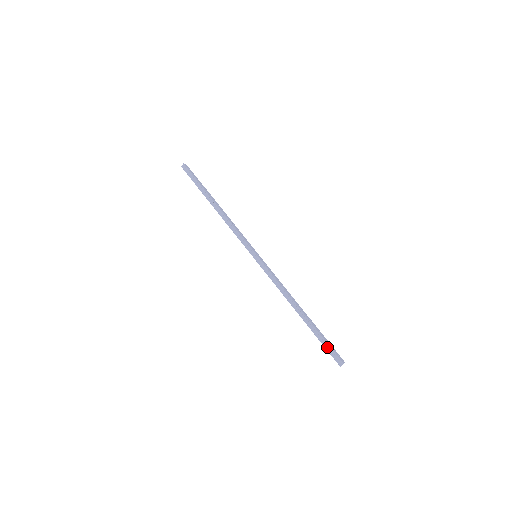
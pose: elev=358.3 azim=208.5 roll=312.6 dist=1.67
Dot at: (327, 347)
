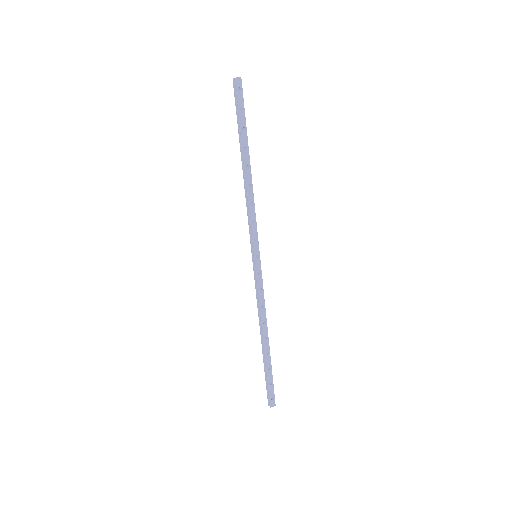
Dot at: (267, 384)
